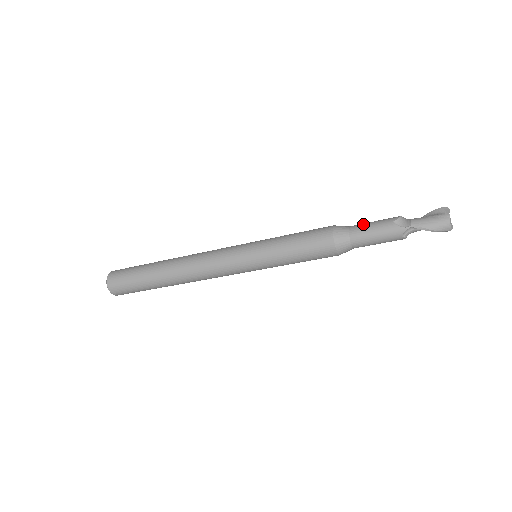
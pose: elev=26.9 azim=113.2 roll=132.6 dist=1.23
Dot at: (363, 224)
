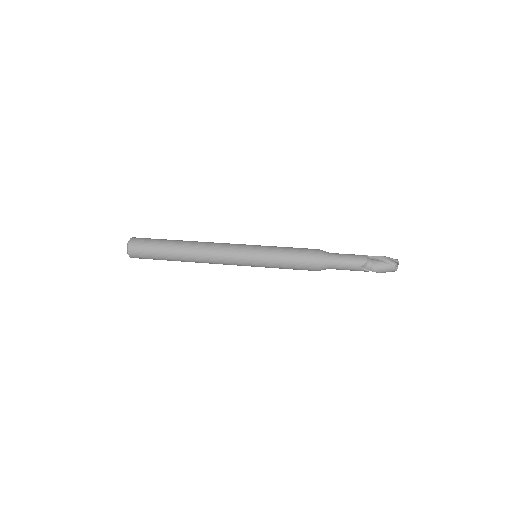
Dot at: (340, 261)
